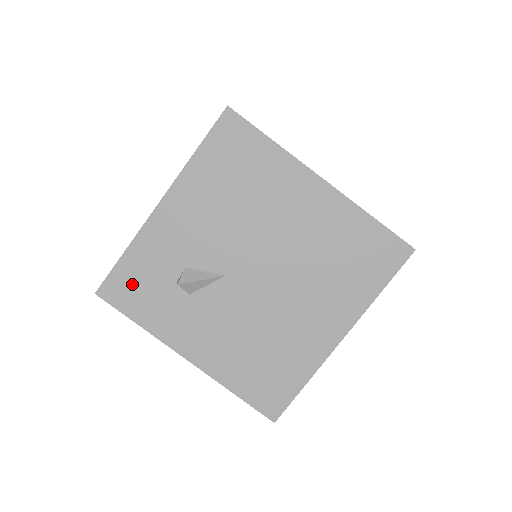
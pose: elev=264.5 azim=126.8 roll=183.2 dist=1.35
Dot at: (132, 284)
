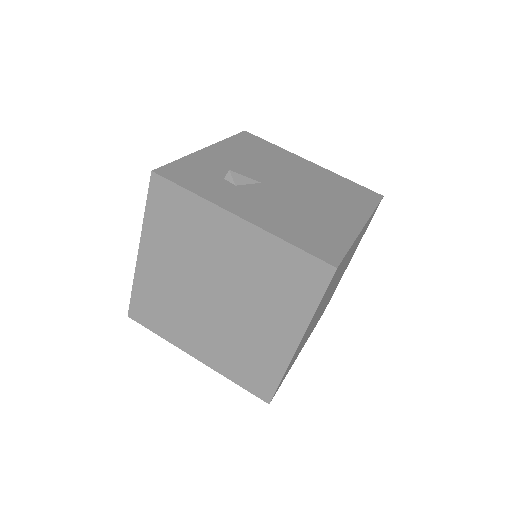
Dot at: (186, 173)
